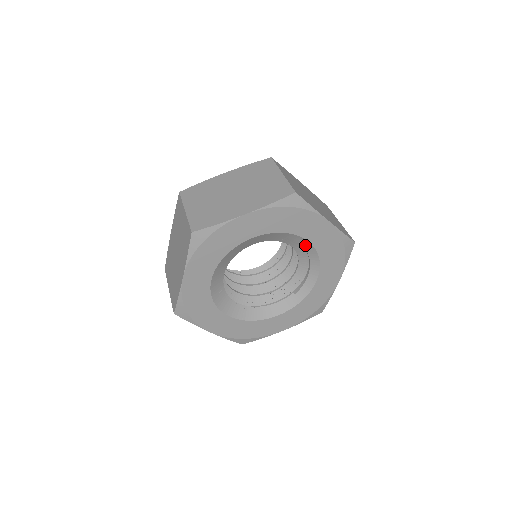
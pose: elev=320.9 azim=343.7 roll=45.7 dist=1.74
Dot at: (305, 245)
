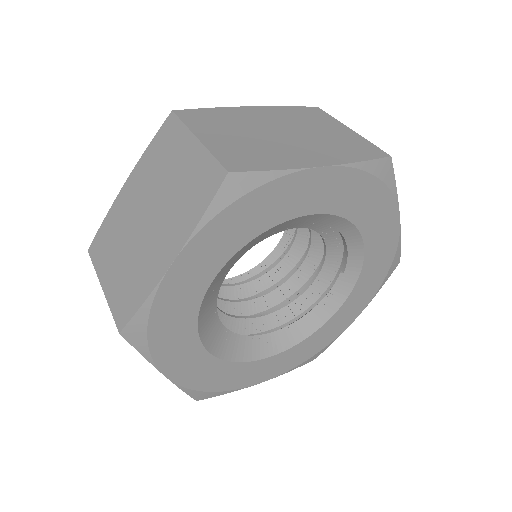
Dot at: (310, 219)
